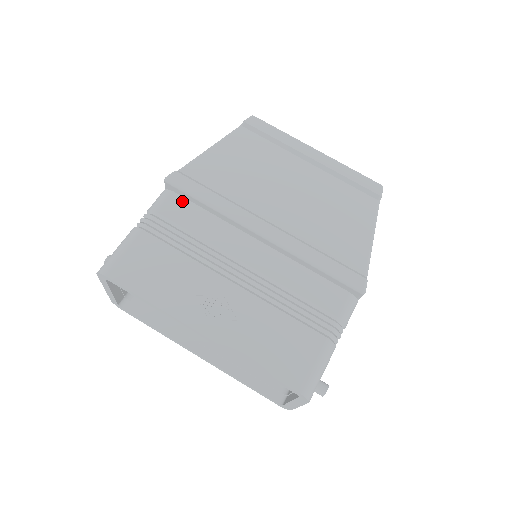
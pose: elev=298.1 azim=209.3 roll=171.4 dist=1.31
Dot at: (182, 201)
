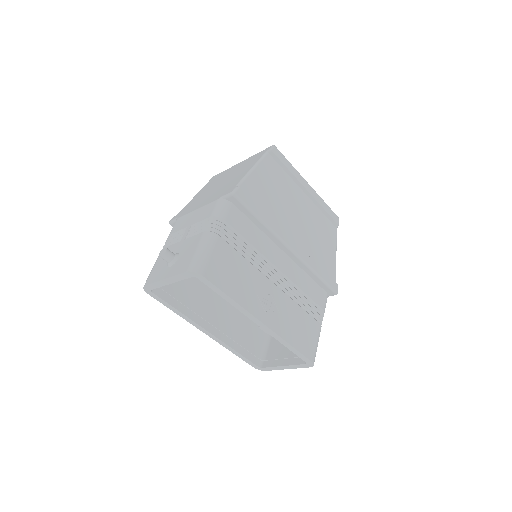
Dot at: (239, 213)
